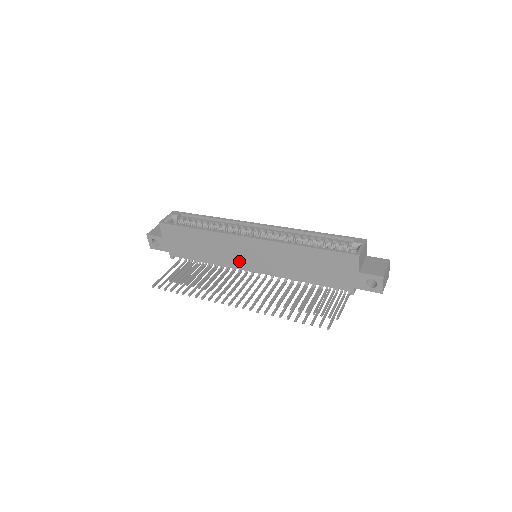
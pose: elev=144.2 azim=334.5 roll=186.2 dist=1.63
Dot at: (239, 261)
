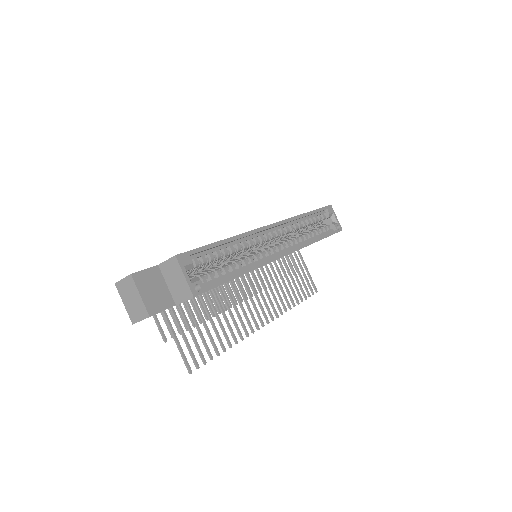
Dot at: occluded
